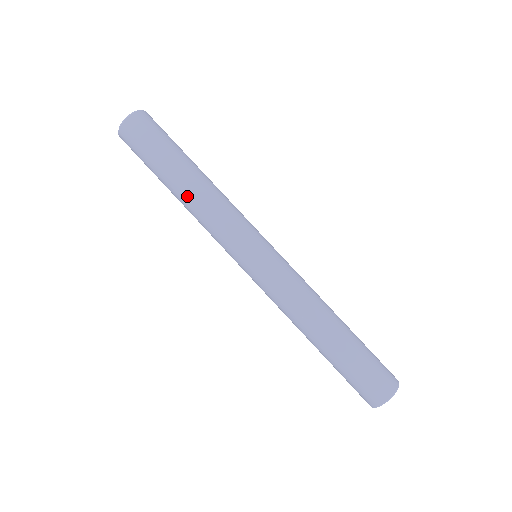
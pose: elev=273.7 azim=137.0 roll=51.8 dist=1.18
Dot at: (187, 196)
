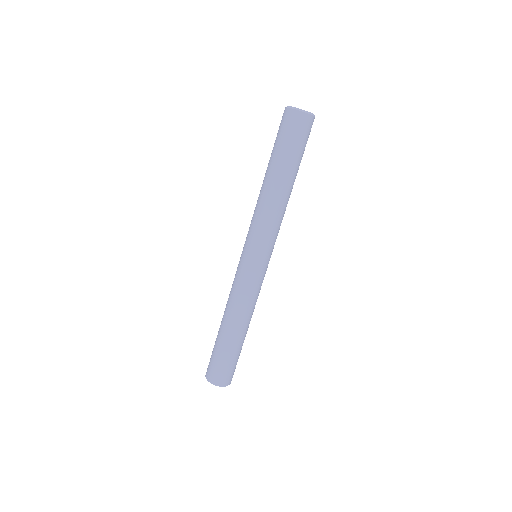
Dot at: (268, 189)
